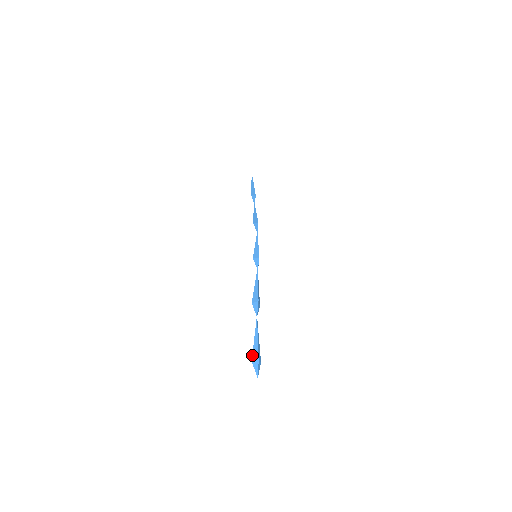
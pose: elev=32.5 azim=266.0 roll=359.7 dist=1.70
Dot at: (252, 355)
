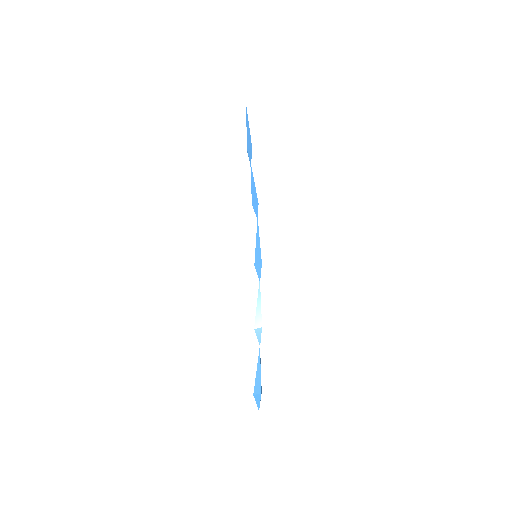
Dot at: (254, 388)
